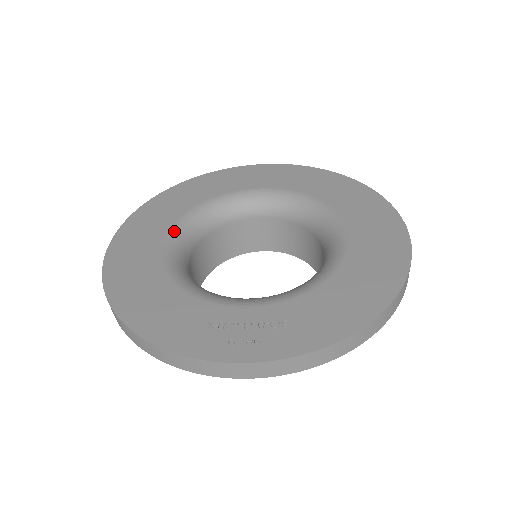
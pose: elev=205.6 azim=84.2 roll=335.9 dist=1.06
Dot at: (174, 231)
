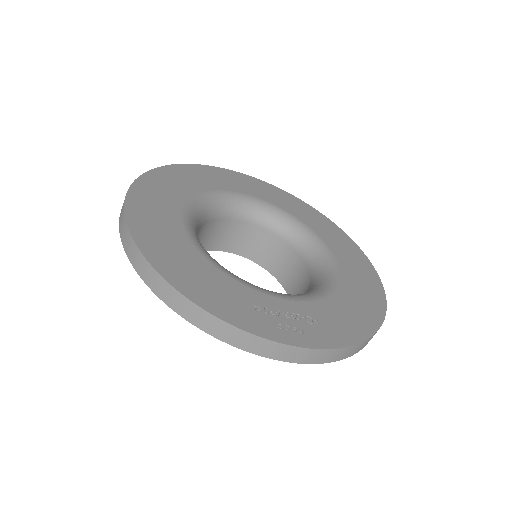
Dot at: (188, 210)
